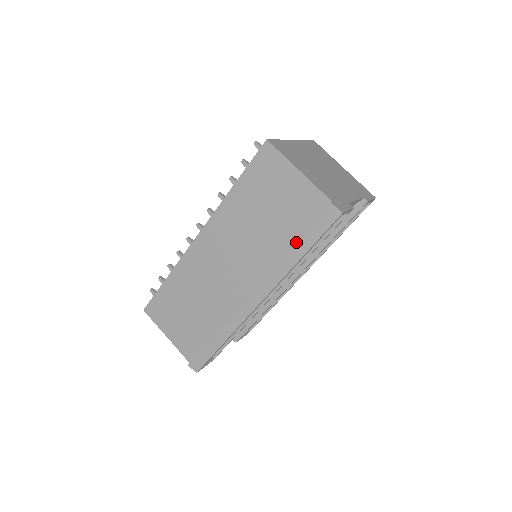
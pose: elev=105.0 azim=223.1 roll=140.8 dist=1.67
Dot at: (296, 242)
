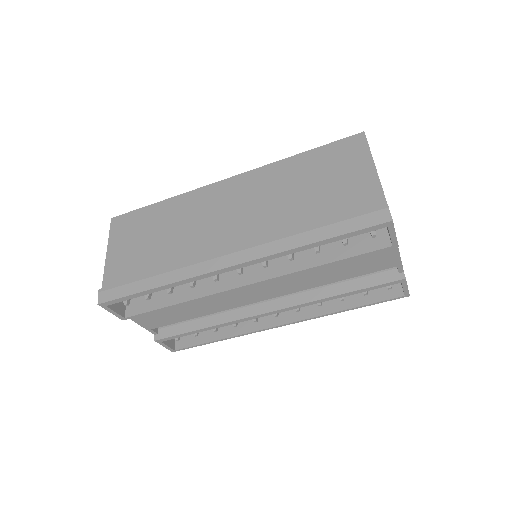
Dot at: (321, 224)
